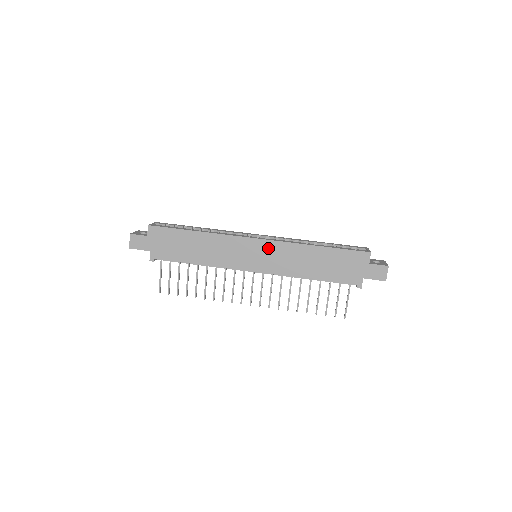
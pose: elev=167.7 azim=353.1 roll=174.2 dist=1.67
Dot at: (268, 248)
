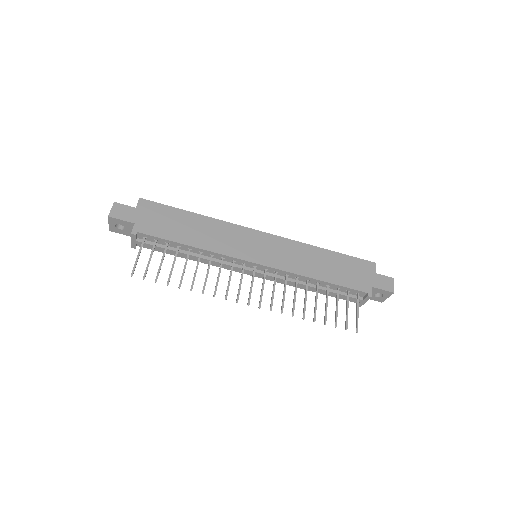
Dot at: (274, 243)
